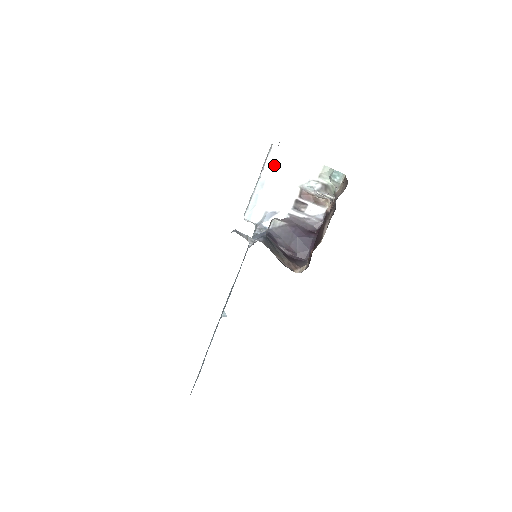
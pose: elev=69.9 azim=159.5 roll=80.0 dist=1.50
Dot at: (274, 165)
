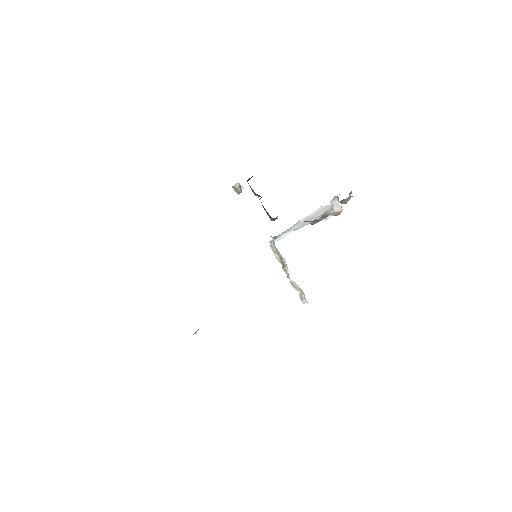
Dot at: (315, 213)
